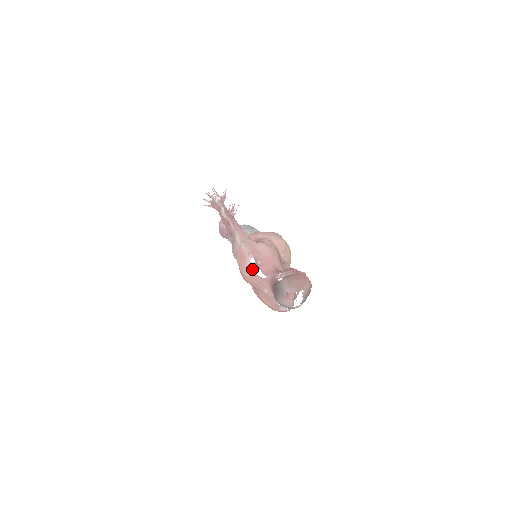
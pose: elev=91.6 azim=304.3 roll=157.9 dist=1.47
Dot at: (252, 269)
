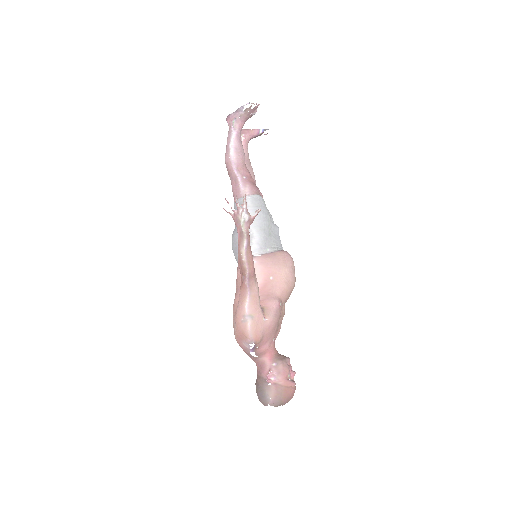
Dot at: (247, 348)
